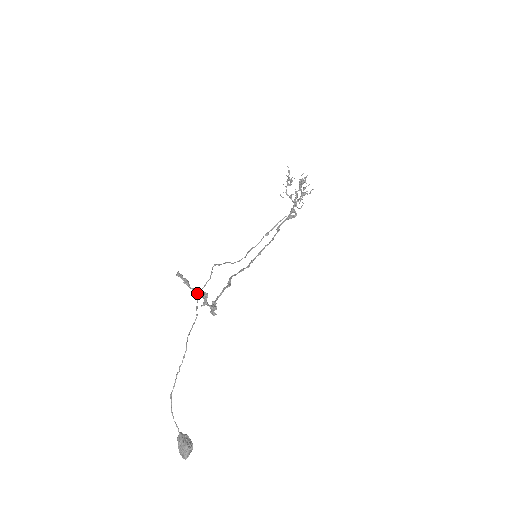
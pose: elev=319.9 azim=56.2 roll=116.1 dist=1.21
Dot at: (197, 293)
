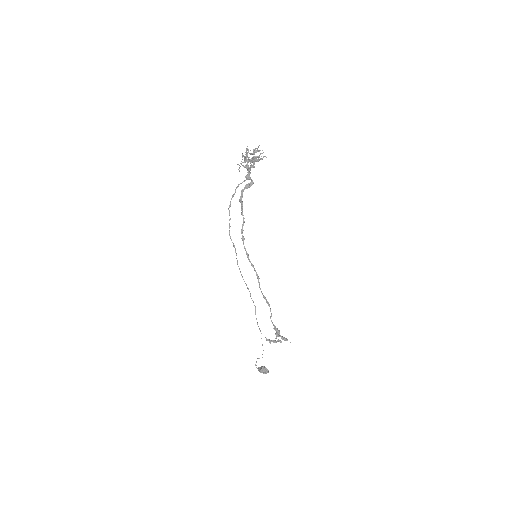
Dot at: occluded
